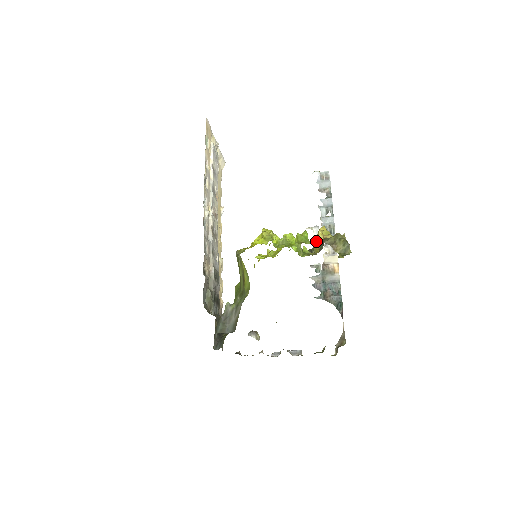
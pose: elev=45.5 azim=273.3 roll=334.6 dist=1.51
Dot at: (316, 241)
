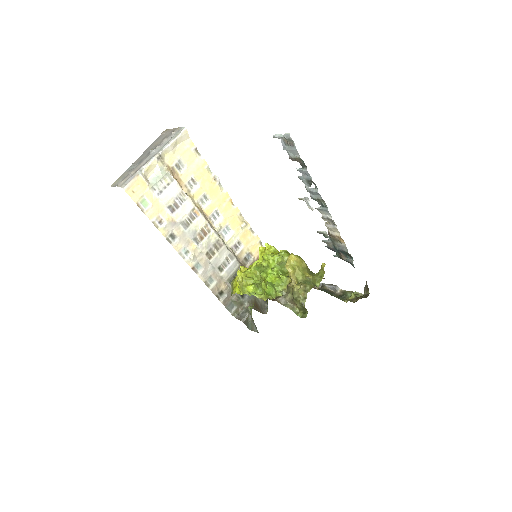
Dot at: occluded
